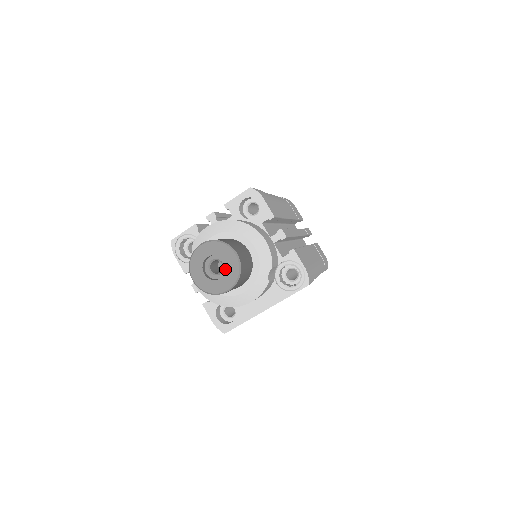
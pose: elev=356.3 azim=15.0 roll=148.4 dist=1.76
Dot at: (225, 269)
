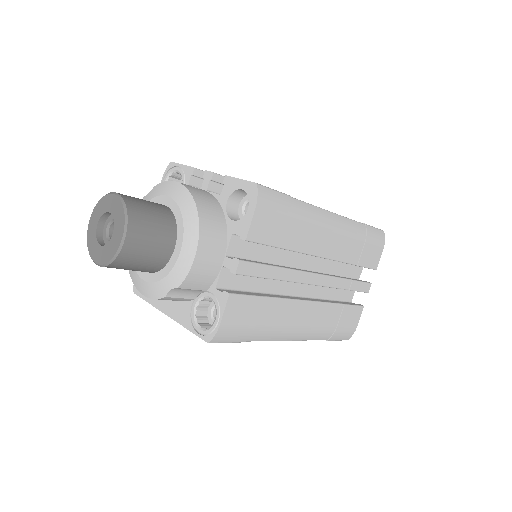
Dot at: occluded
